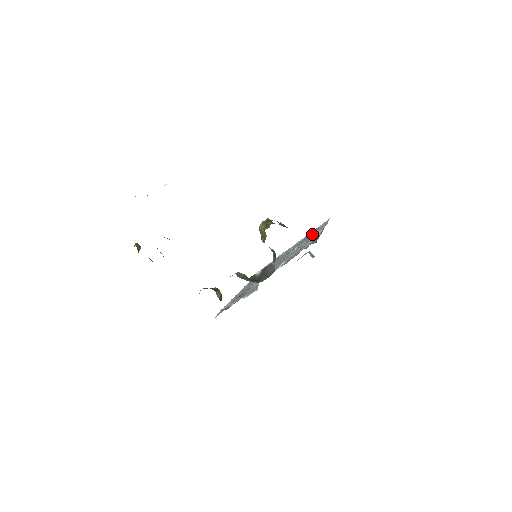
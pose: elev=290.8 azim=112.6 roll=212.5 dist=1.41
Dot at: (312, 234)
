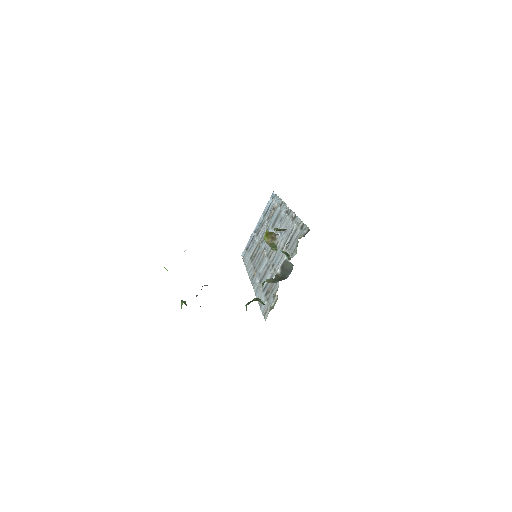
Dot at: (275, 213)
